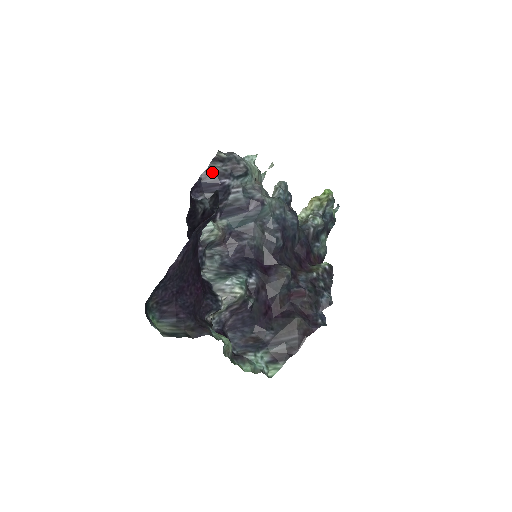
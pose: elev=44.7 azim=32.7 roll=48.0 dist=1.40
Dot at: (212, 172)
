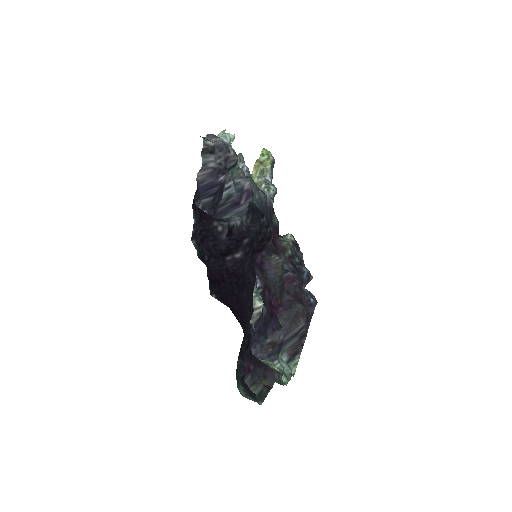
Dot at: (209, 170)
